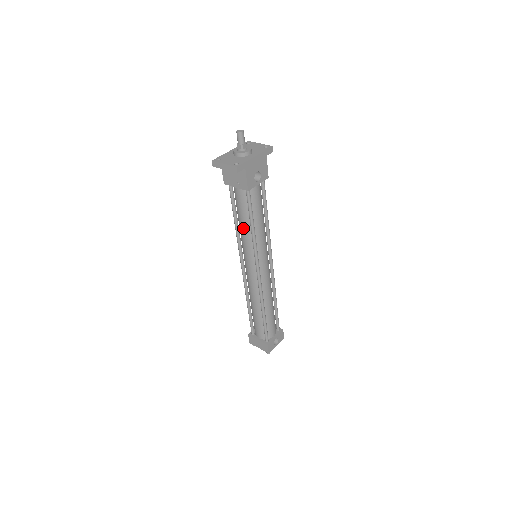
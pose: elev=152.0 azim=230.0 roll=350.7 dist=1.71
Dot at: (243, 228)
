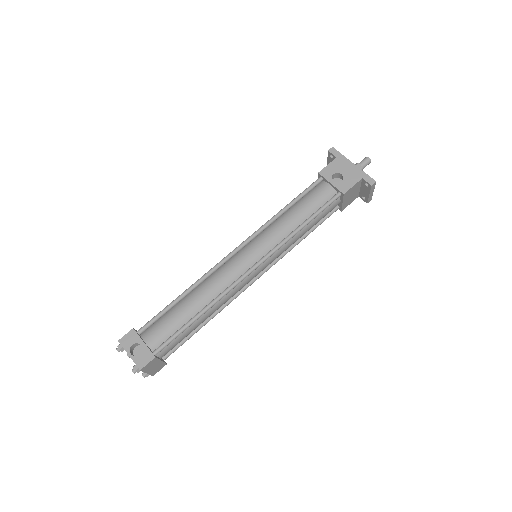
Dot at: occluded
